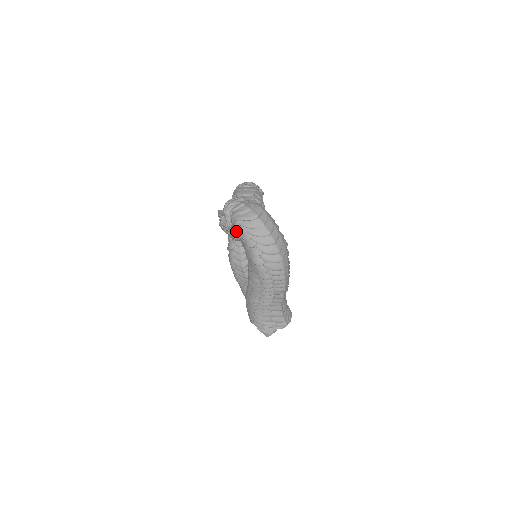
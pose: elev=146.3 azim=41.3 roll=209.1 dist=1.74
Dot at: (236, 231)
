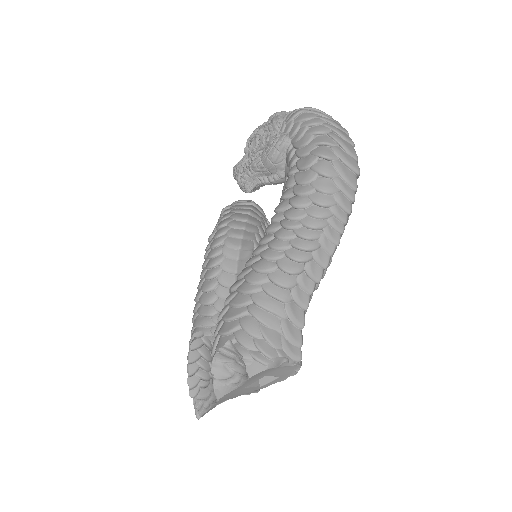
Dot at: (292, 125)
